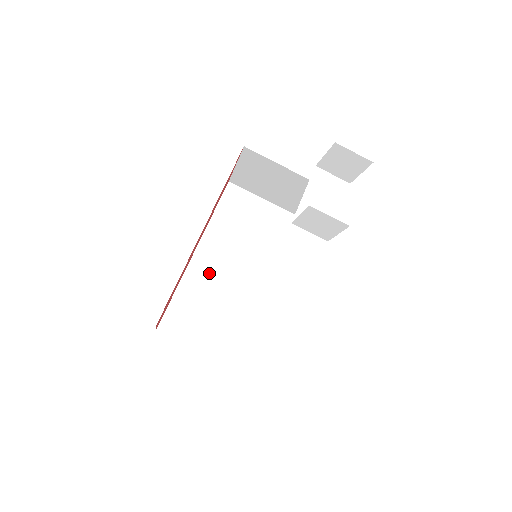
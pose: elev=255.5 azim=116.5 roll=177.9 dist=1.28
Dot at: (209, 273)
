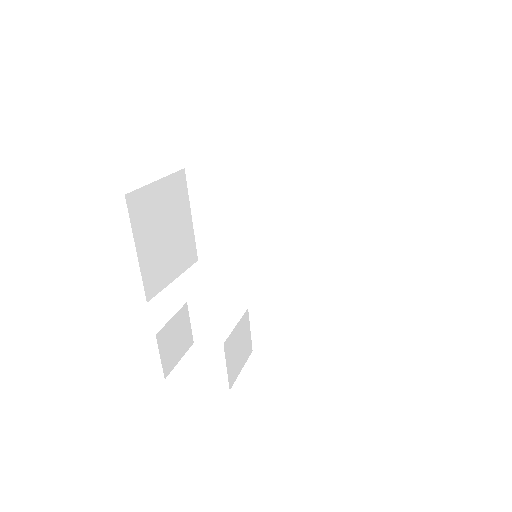
Dot at: (260, 194)
